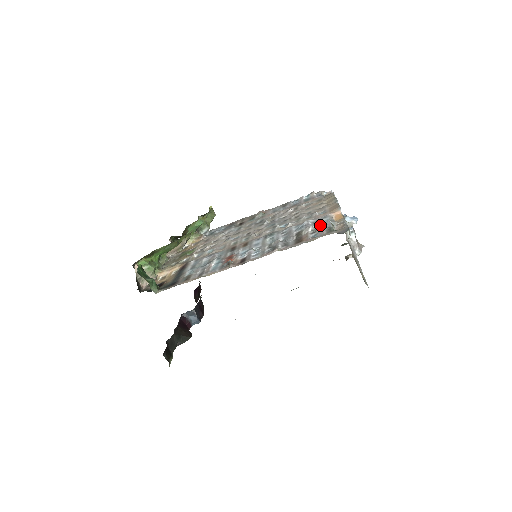
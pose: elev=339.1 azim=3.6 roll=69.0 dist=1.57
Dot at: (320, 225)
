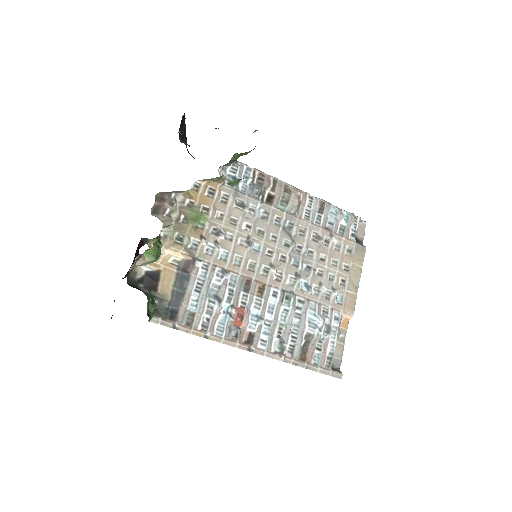
Dot at: (328, 341)
